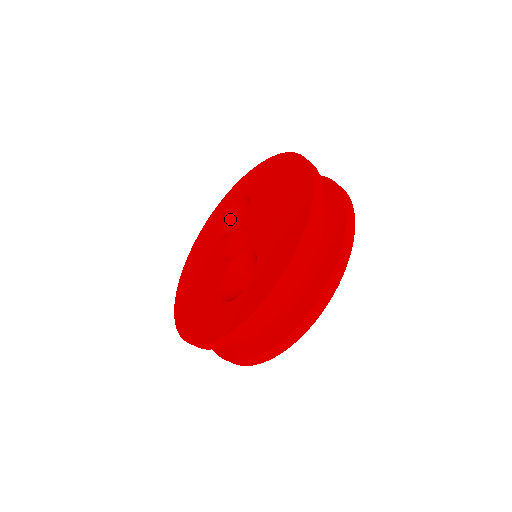
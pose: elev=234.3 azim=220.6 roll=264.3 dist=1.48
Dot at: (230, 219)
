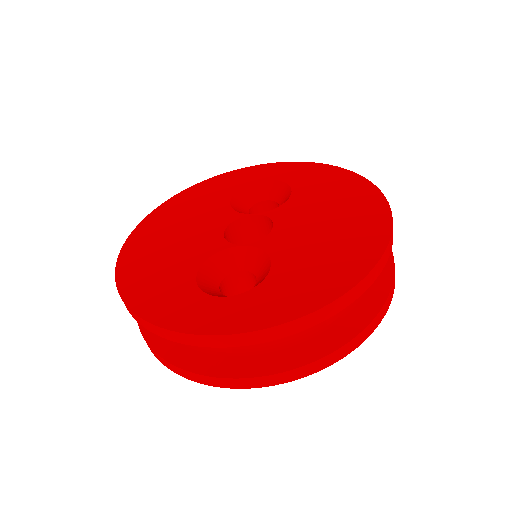
Dot at: (251, 194)
